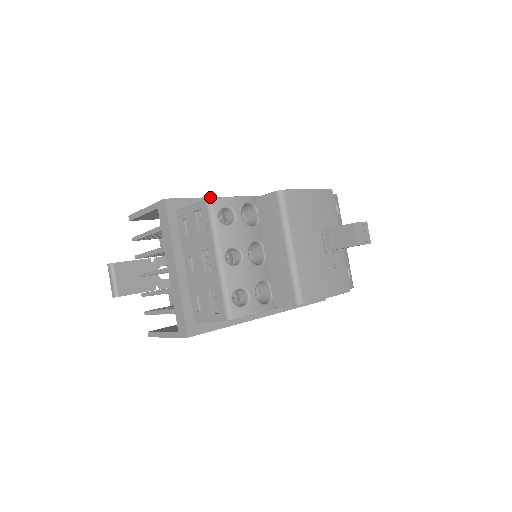
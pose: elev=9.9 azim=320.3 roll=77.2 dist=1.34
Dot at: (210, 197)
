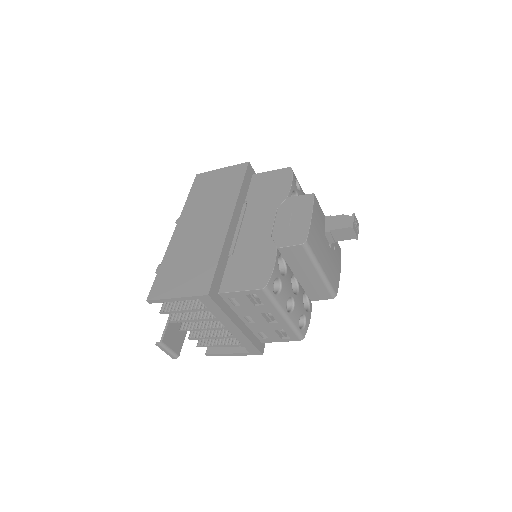
Dot at: (221, 253)
